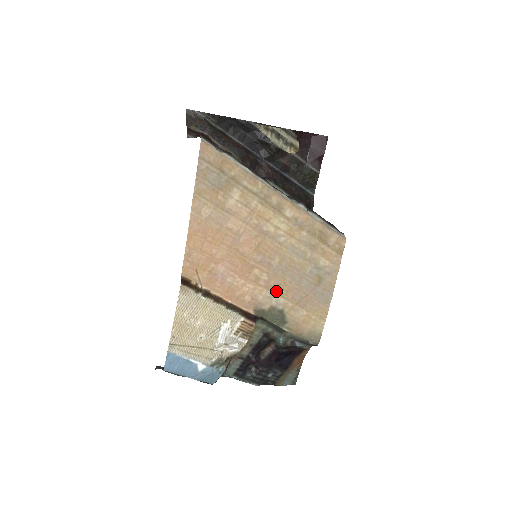
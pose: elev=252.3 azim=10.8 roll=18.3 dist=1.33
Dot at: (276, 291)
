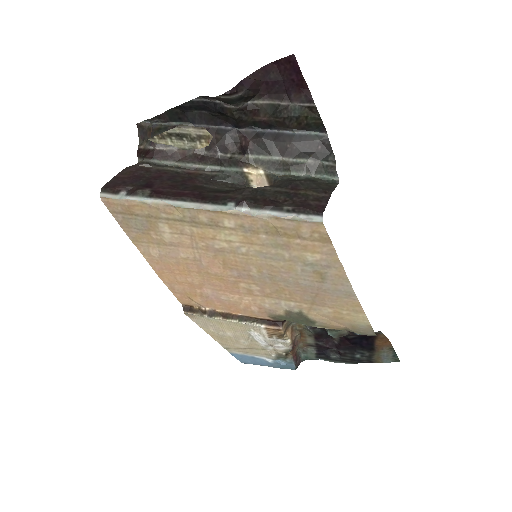
Dot at: (279, 297)
